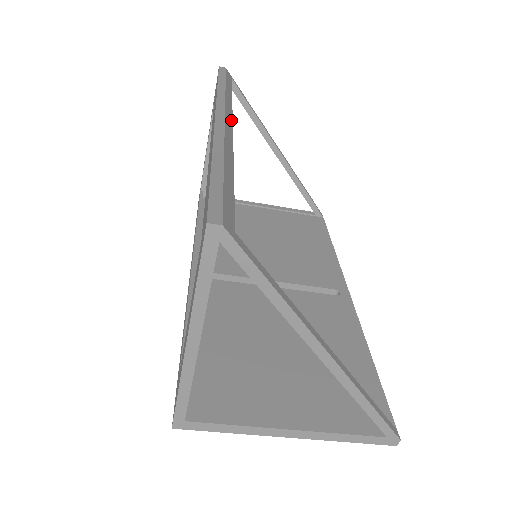
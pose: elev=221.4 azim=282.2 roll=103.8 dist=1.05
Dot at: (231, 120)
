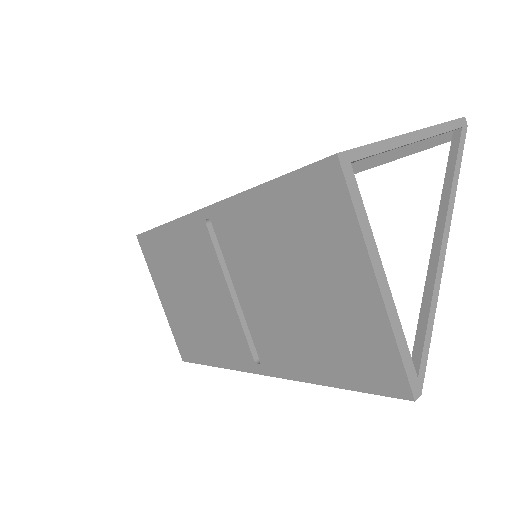
Dot at: occluded
